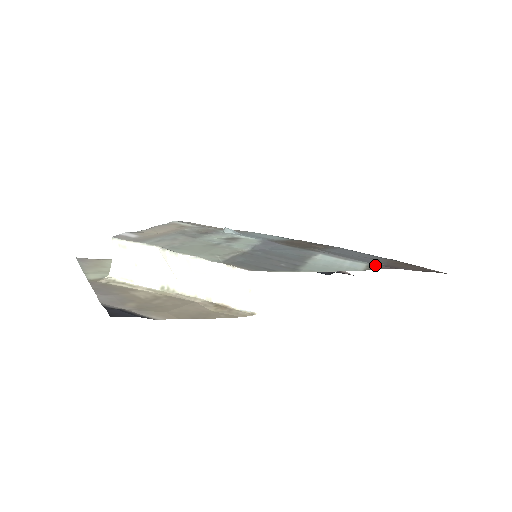
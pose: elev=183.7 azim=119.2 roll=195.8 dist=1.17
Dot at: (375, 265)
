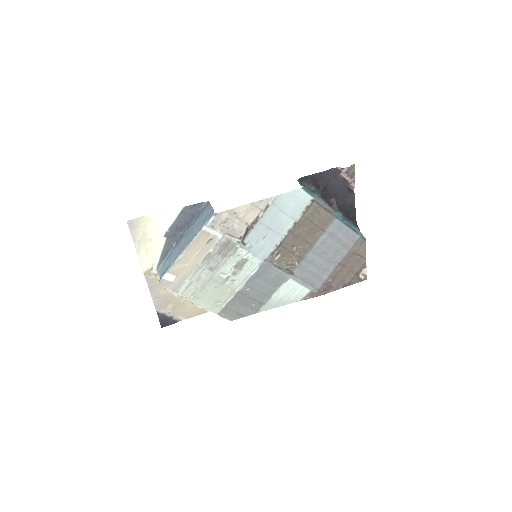
Dot at: (314, 293)
